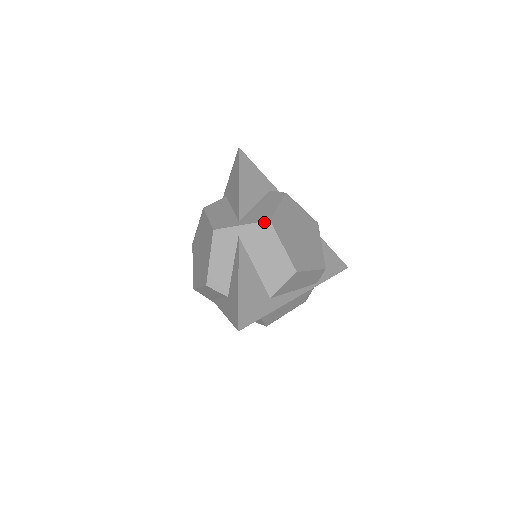
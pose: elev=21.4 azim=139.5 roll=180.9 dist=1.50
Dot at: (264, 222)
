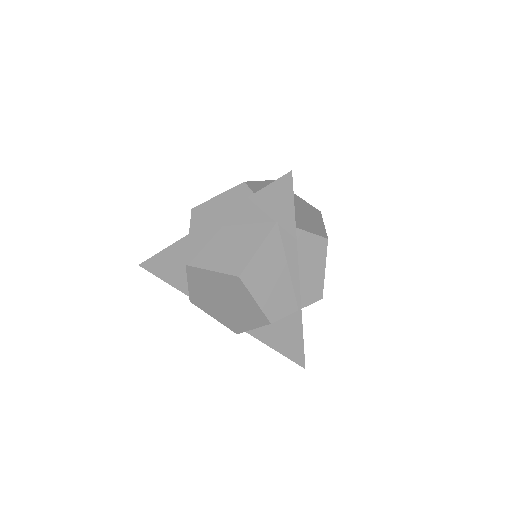
Dot at: occluded
